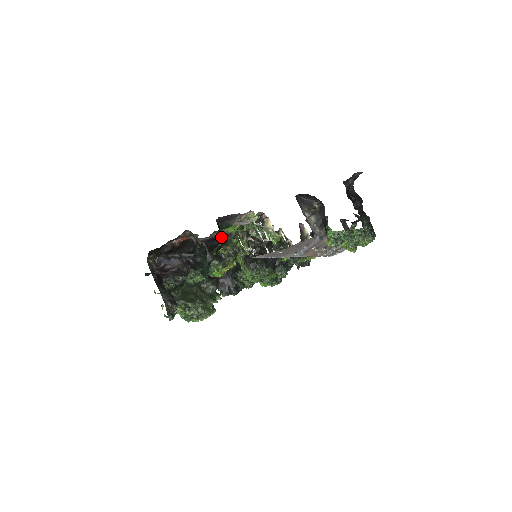
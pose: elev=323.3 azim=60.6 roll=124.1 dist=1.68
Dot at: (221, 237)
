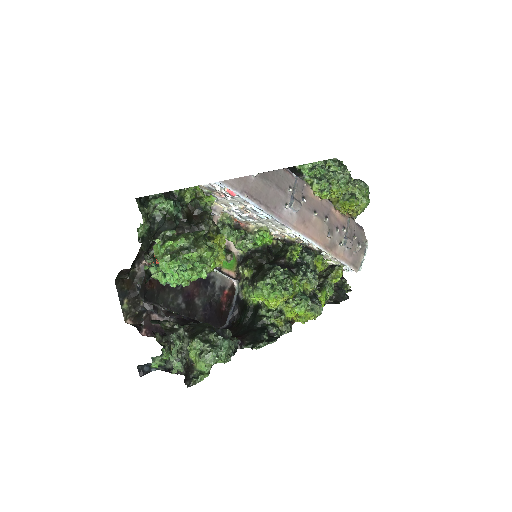
Dot at: (212, 279)
